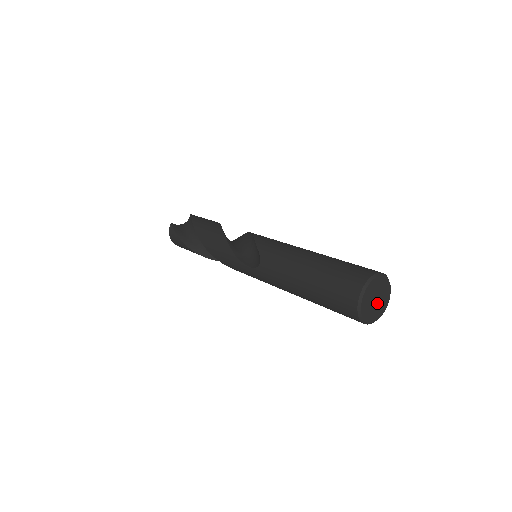
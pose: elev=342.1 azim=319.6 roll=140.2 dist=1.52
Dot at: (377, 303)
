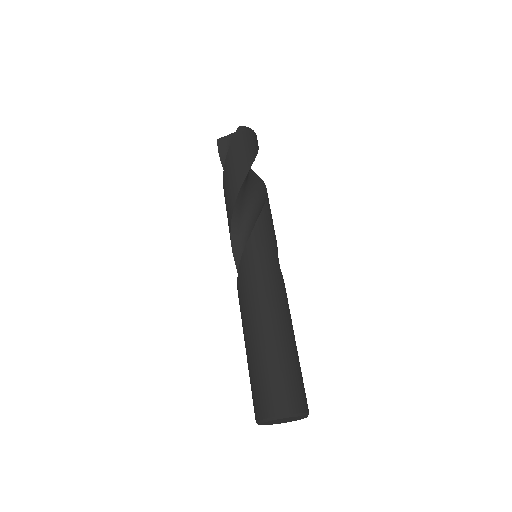
Dot at: (286, 420)
